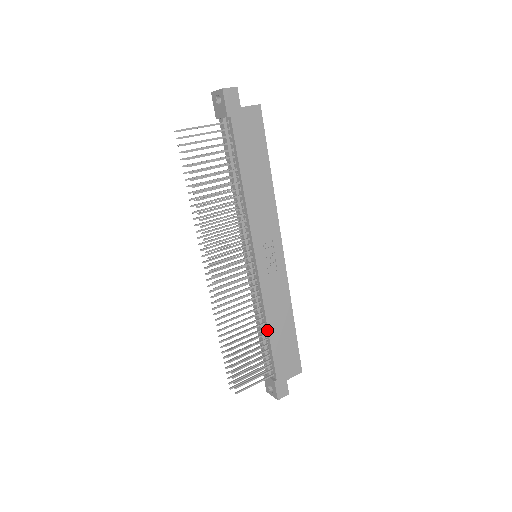
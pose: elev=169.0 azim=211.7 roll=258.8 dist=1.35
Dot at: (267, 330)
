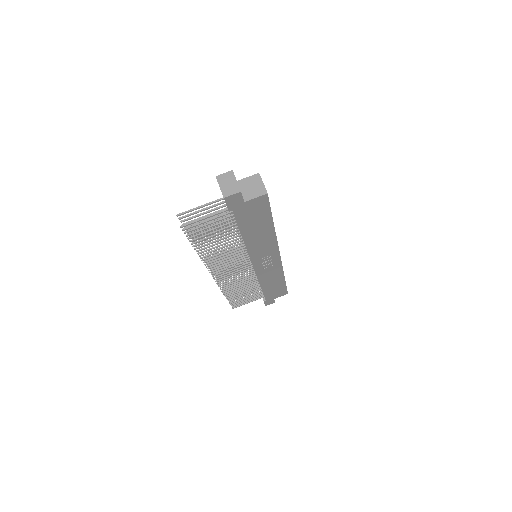
Dot at: occluded
